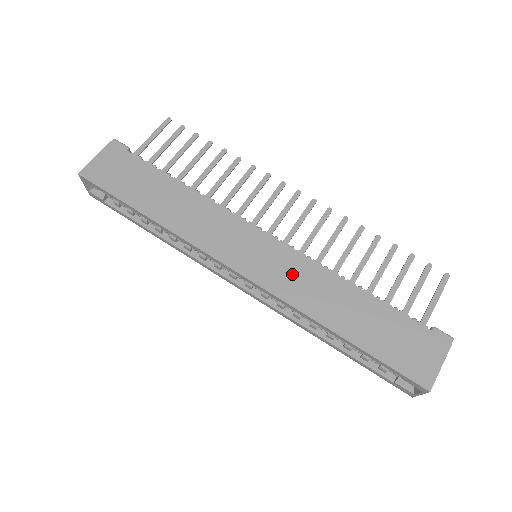
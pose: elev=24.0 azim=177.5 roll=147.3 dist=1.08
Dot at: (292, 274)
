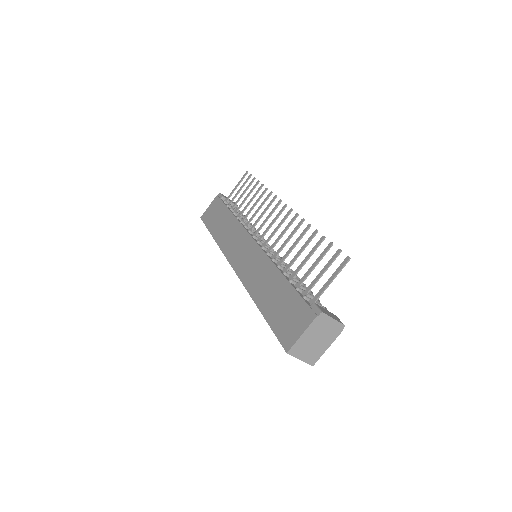
Dot at: (253, 266)
